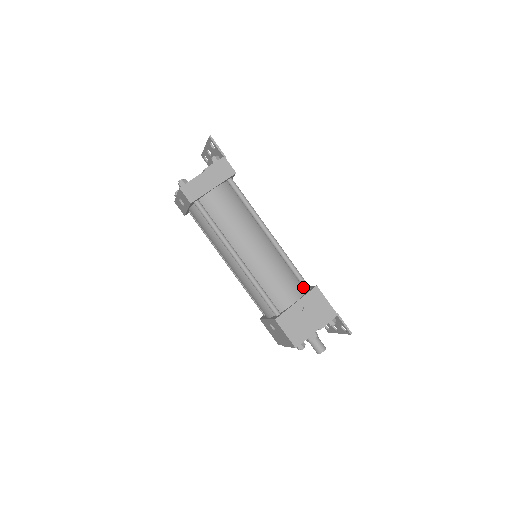
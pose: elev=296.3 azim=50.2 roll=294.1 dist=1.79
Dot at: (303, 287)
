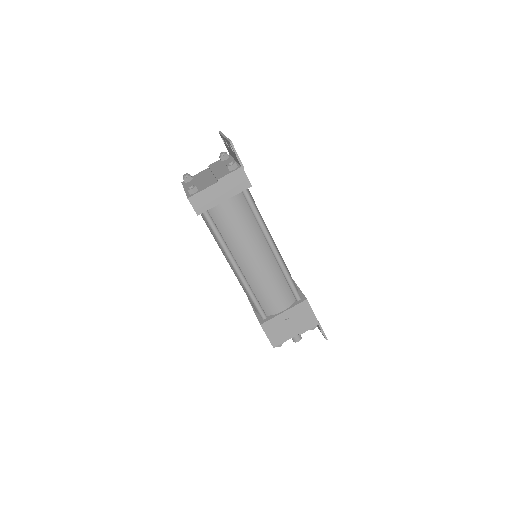
Dot at: (294, 296)
